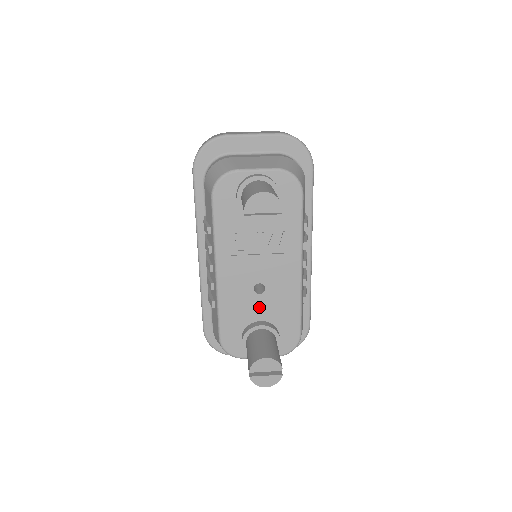
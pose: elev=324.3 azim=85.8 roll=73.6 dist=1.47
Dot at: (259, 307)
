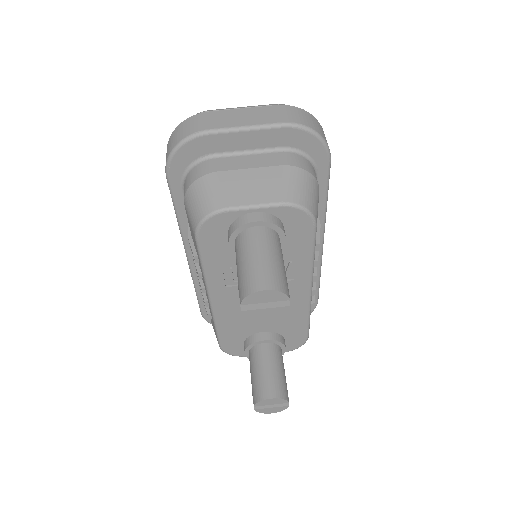
Dot at: (262, 322)
